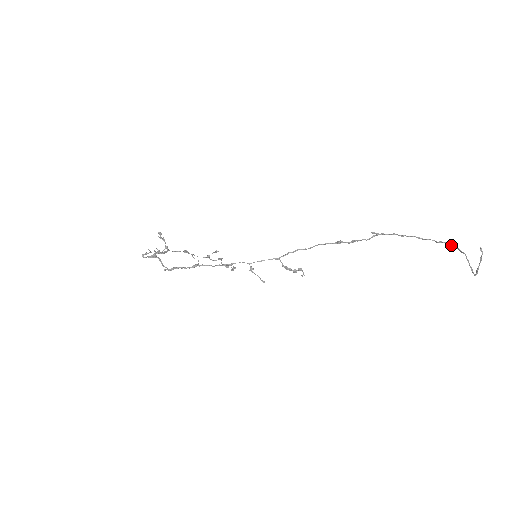
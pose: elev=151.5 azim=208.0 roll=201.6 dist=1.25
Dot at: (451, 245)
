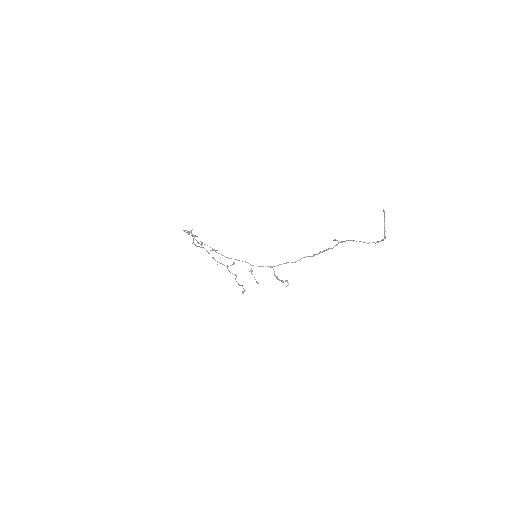
Dot at: (382, 239)
